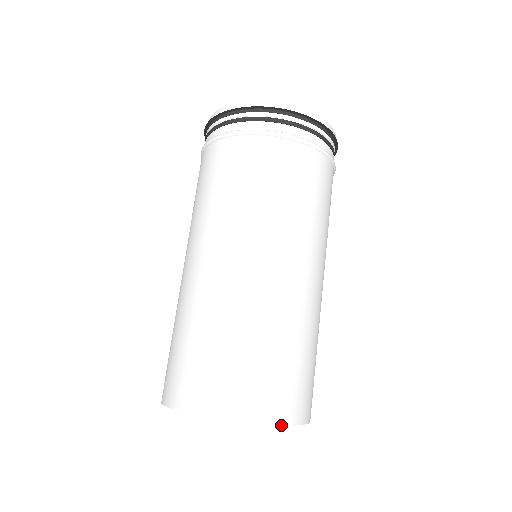
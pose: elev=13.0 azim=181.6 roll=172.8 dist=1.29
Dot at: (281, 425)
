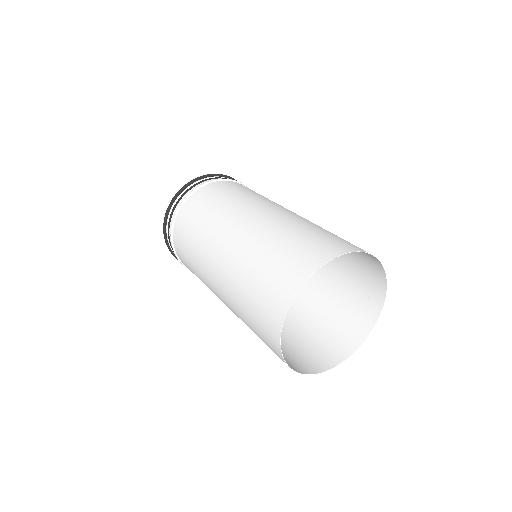
Dot at: (380, 262)
